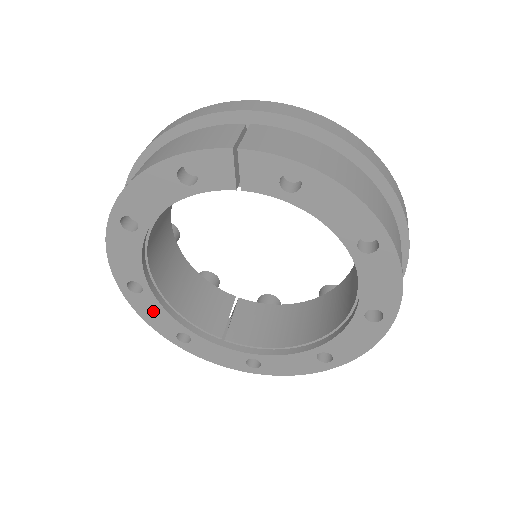
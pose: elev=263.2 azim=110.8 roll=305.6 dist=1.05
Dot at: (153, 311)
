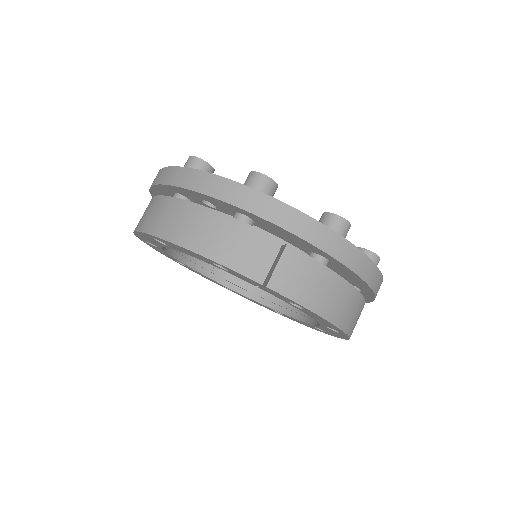
Dot at: (161, 251)
